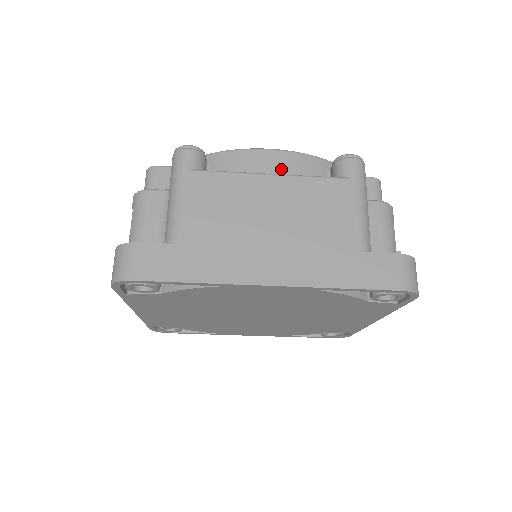
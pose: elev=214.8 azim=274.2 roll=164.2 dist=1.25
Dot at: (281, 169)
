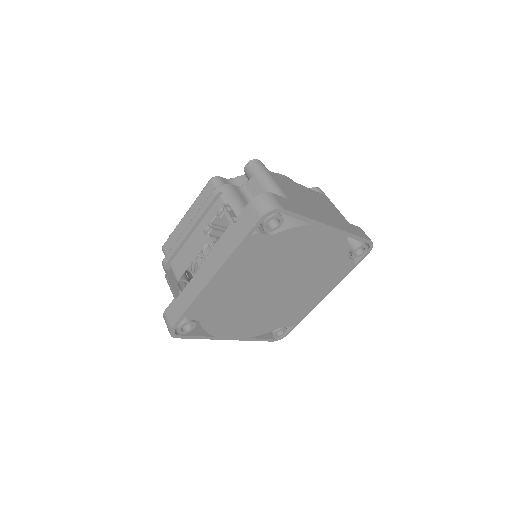
Dot at: occluded
